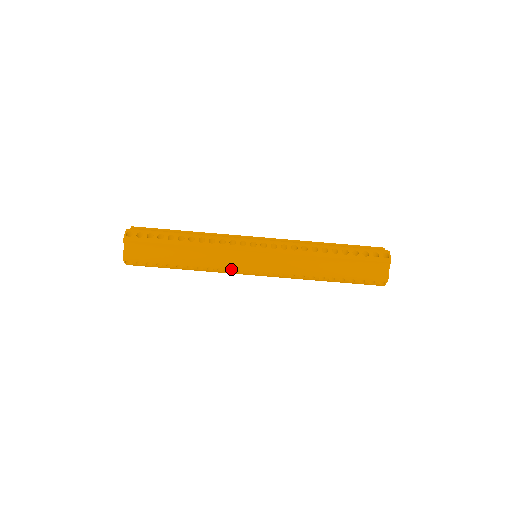
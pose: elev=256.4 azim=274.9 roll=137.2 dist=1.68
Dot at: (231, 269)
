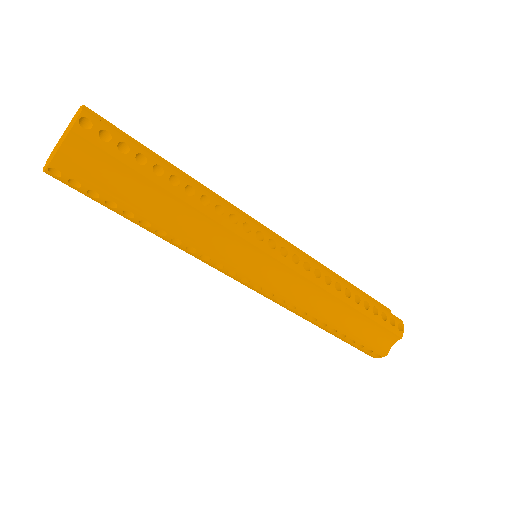
Dot at: occluded
